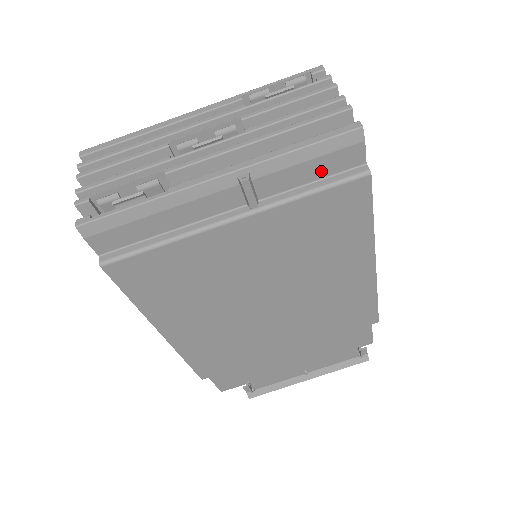
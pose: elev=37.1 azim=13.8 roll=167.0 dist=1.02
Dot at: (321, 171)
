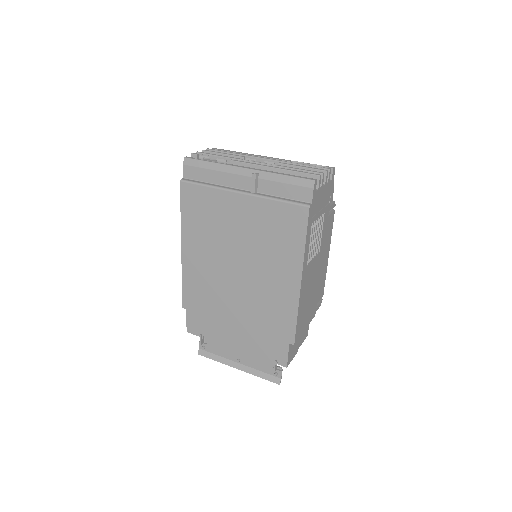
Dot at: (290, 194)
